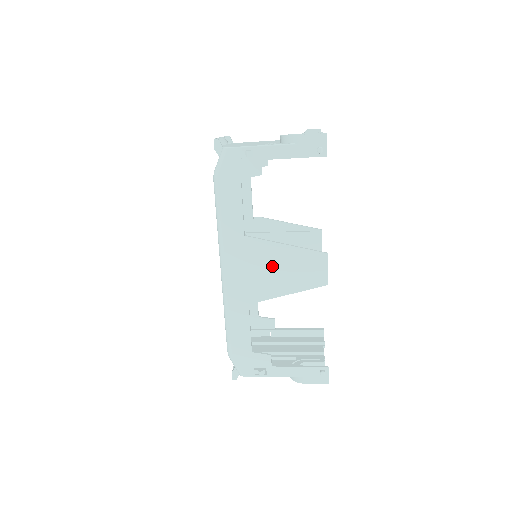
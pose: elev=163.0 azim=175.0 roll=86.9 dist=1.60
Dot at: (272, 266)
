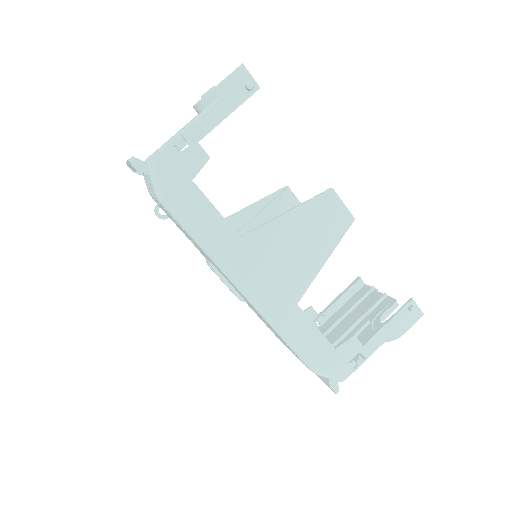
Dot at: (290, 245)
